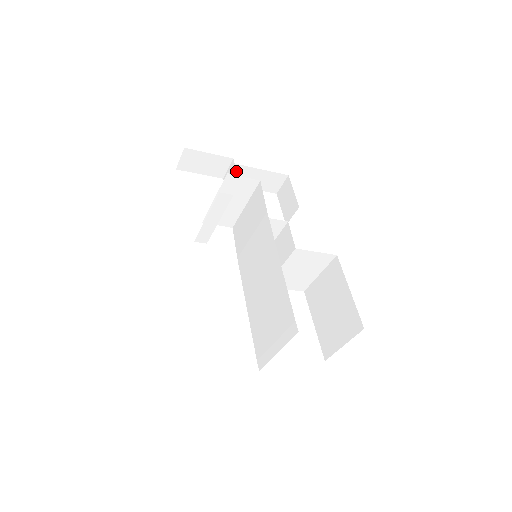
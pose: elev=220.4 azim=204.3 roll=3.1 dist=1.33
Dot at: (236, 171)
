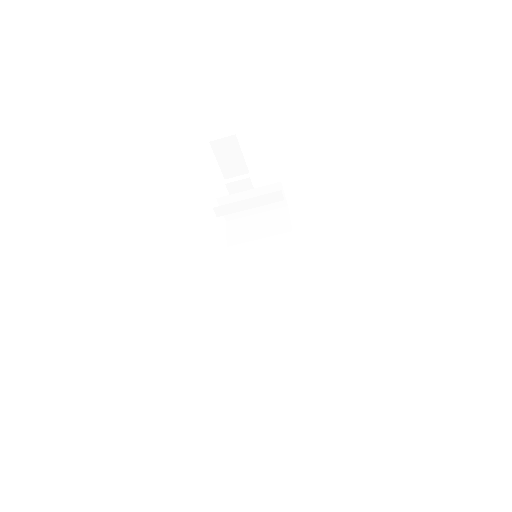
Dot at: (243, 183)
